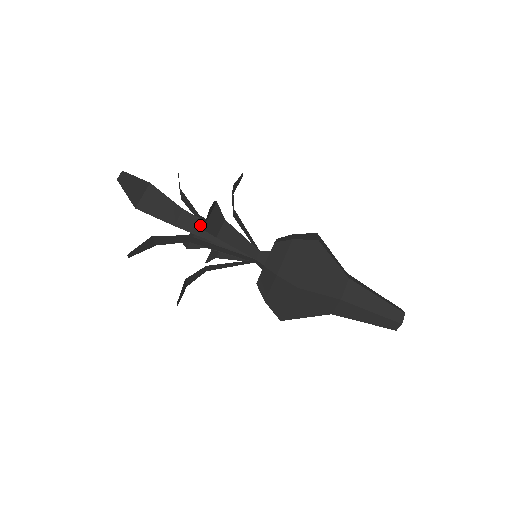
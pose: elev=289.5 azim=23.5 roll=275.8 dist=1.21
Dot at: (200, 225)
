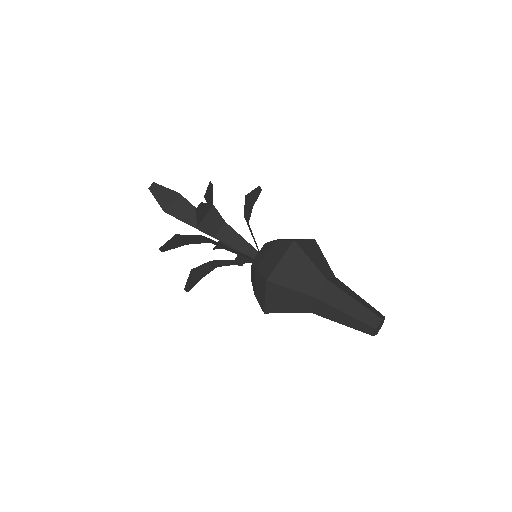
Dot at: occluded
